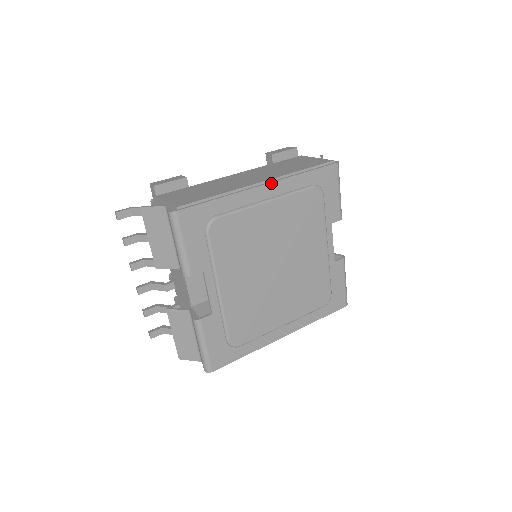
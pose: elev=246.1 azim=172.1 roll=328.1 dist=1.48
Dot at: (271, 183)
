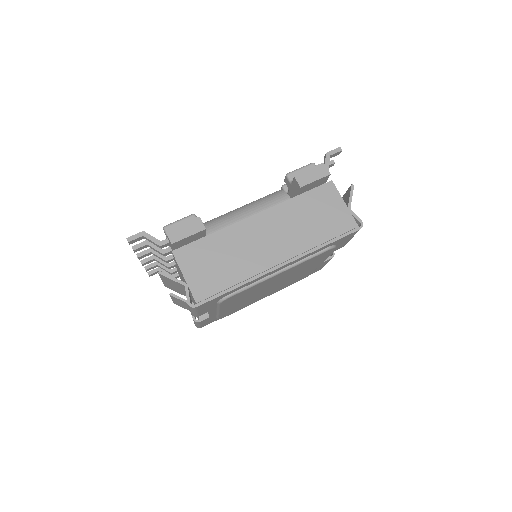
Dot at: (289, 263)
